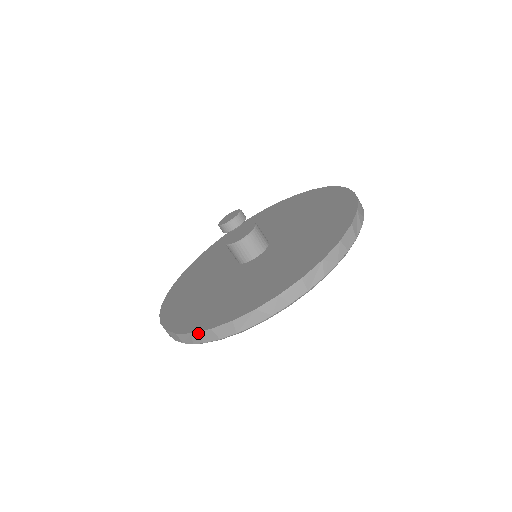
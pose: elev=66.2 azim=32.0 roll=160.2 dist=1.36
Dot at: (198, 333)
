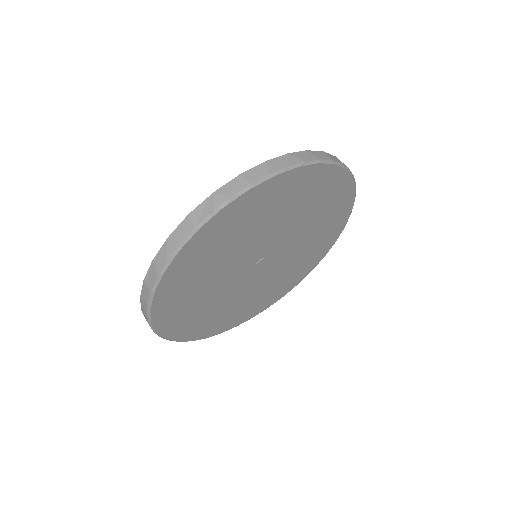
Dot at: (223, 187)
